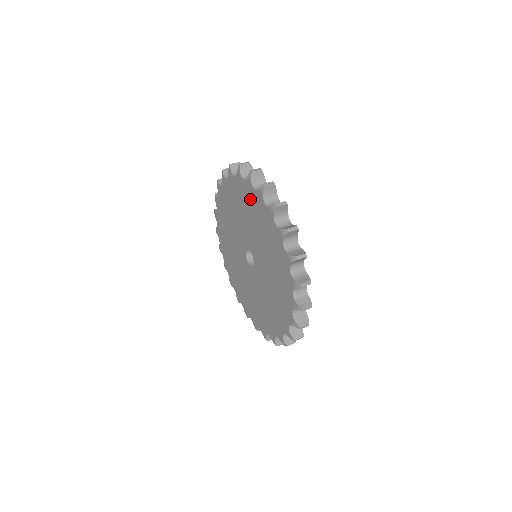
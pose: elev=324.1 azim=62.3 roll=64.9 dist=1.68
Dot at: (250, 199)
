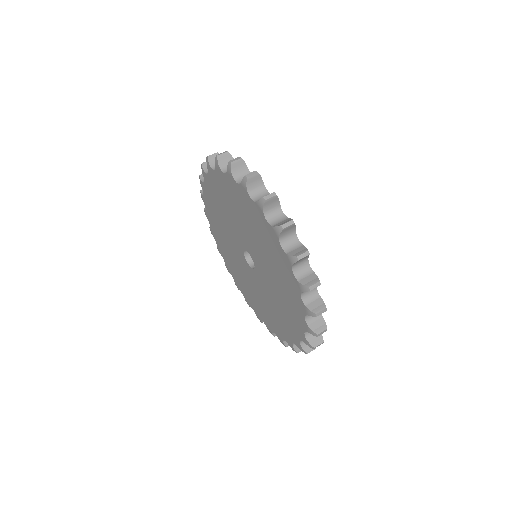
Dot at: (281, 263)
